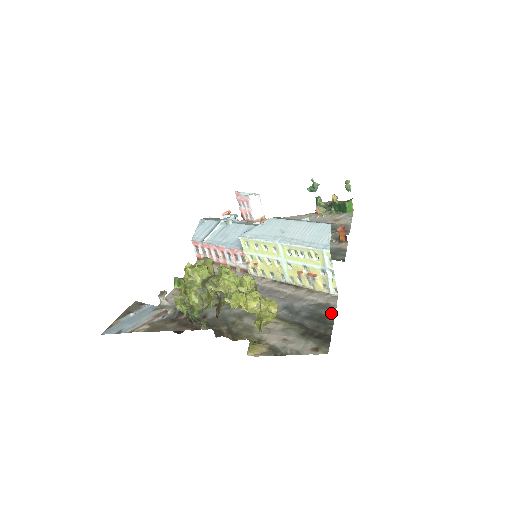
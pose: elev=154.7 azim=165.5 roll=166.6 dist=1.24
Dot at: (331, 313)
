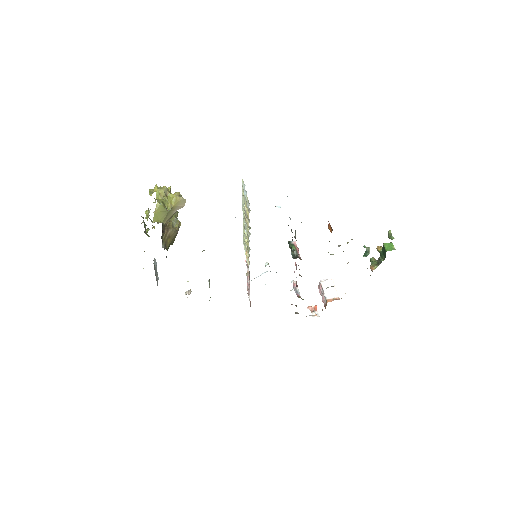
Dot at: occluded
